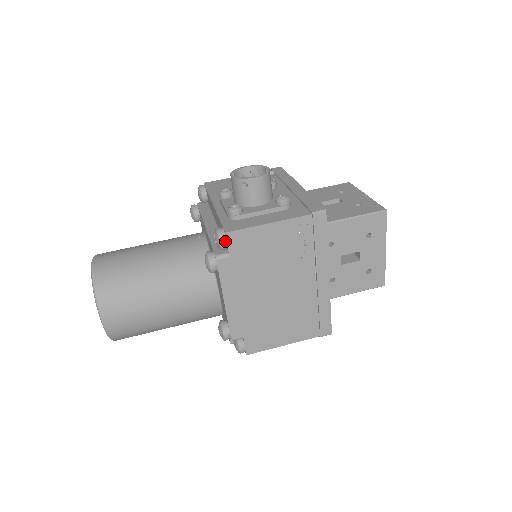
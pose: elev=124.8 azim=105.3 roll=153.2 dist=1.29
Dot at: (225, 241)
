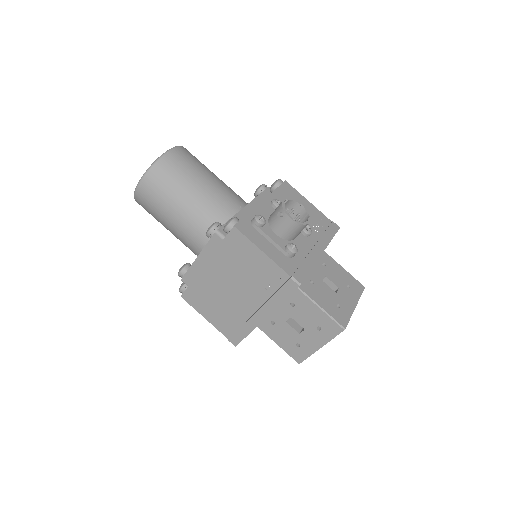
Dot at: (229, 230)
